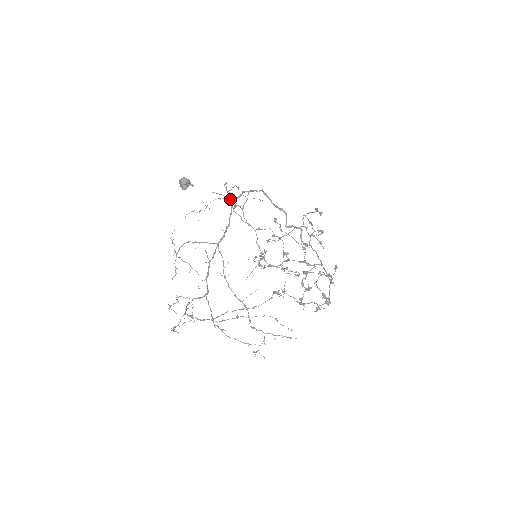
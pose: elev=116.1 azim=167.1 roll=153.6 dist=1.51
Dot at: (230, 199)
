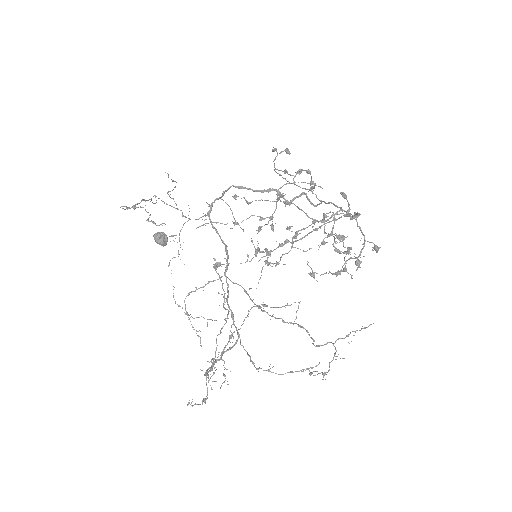
Dot at: occluded
